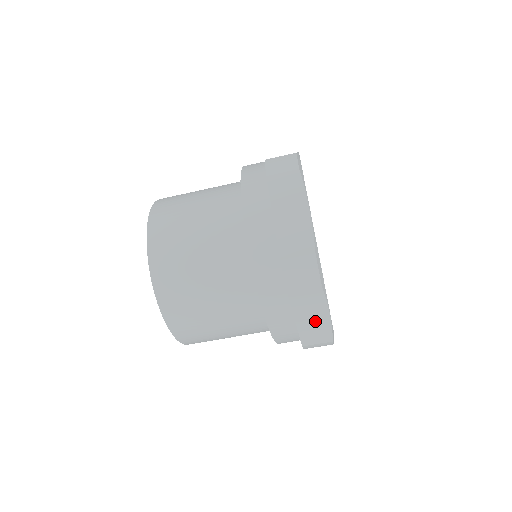
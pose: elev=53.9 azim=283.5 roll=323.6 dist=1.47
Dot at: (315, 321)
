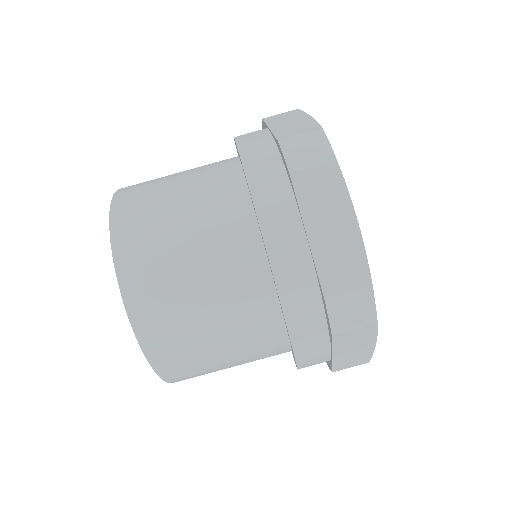
Dot at: (356, 351)
